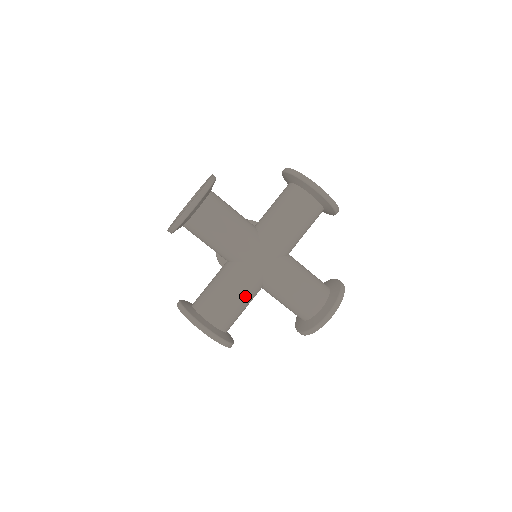
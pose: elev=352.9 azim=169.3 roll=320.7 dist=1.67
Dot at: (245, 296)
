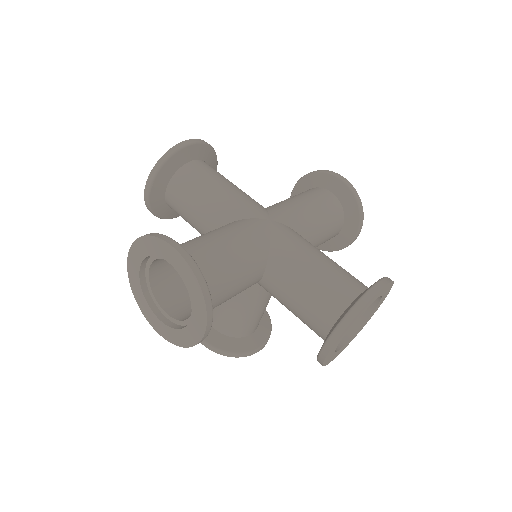
Dot at: (242, 249)
